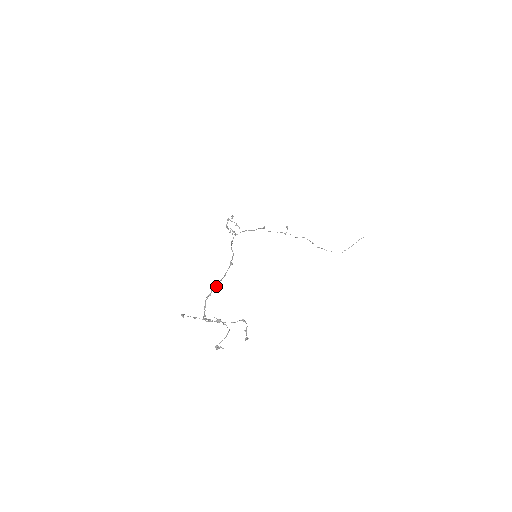
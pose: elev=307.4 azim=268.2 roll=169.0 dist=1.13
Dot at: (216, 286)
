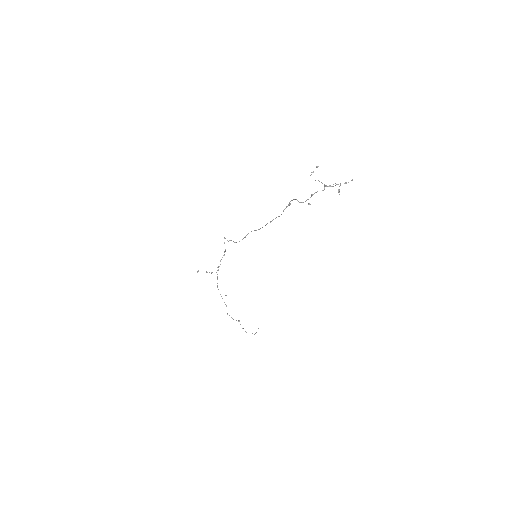
Dot at: (290, 203)
